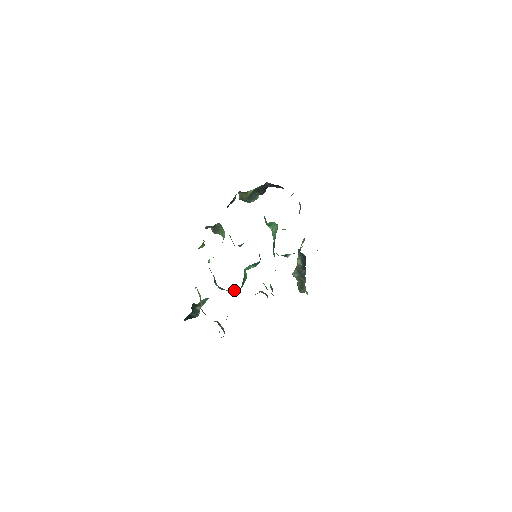
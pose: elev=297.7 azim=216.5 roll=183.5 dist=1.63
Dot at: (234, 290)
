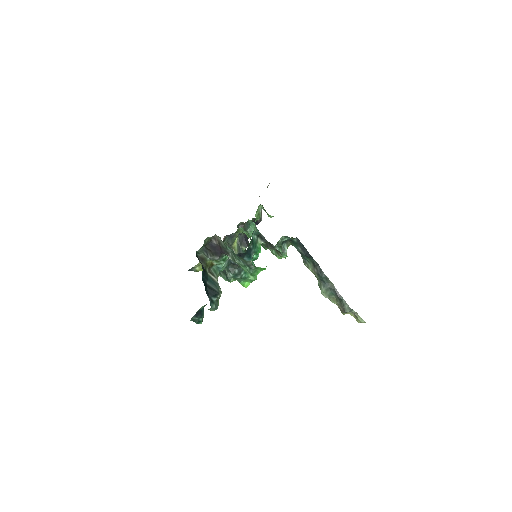
Dot at: occluded
